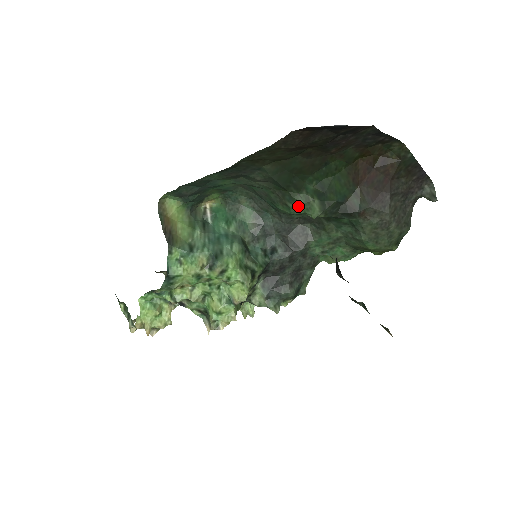
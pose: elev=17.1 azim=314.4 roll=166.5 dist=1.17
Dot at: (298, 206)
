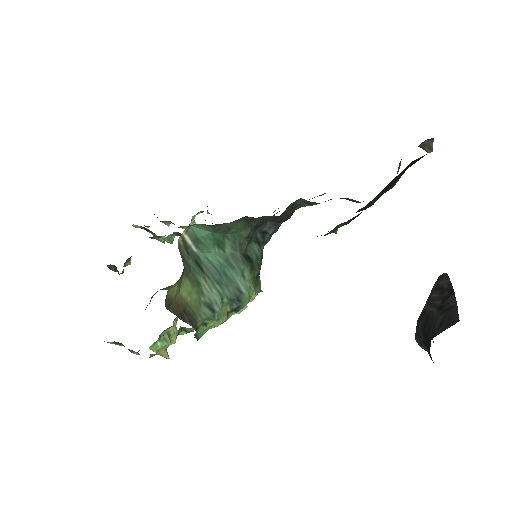
Dot at: occluded
